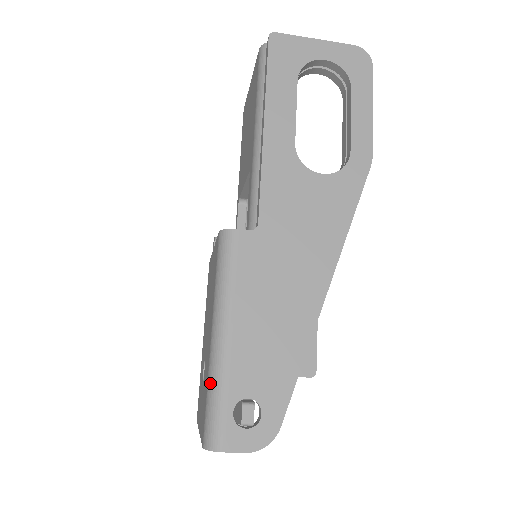
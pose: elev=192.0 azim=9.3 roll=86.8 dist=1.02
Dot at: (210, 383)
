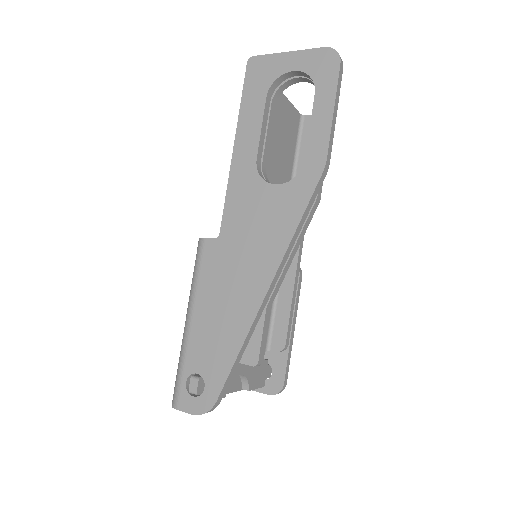
Dot at: (179, 357)
